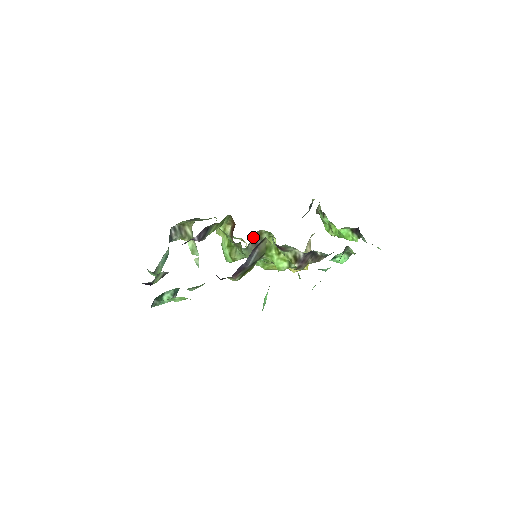
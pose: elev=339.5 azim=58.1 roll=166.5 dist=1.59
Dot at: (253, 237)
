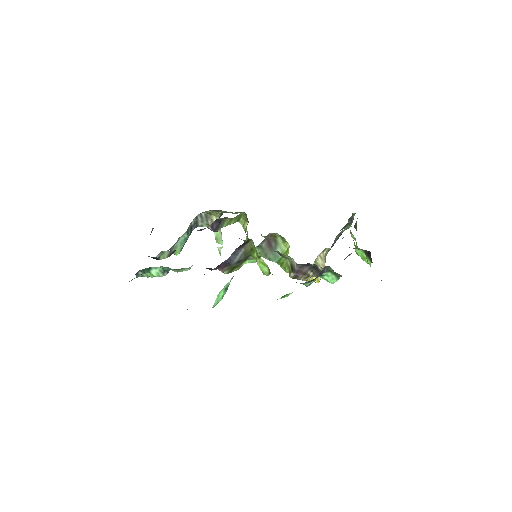
Dot at: (267, 238)
